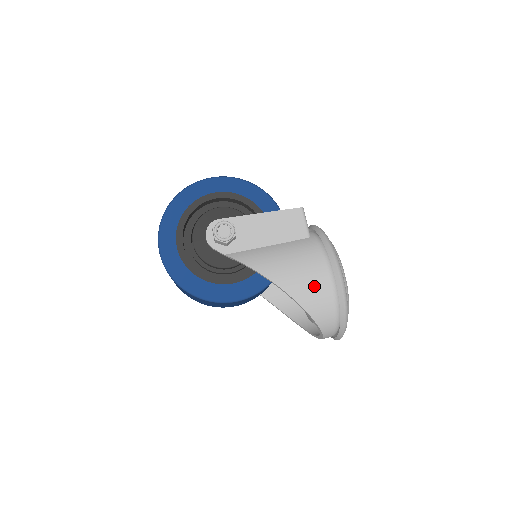
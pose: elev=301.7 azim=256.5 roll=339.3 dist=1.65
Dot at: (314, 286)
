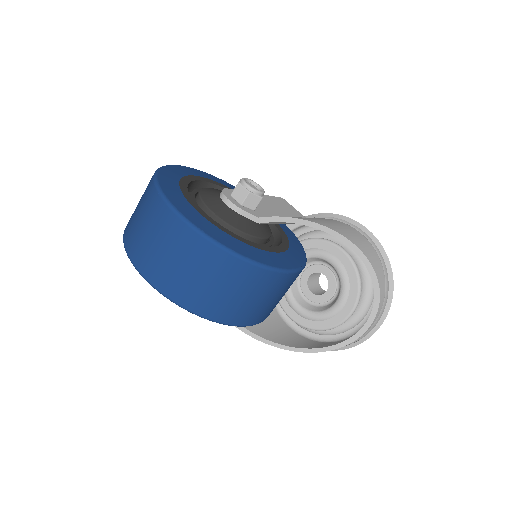
Dot at: (359, 238)
